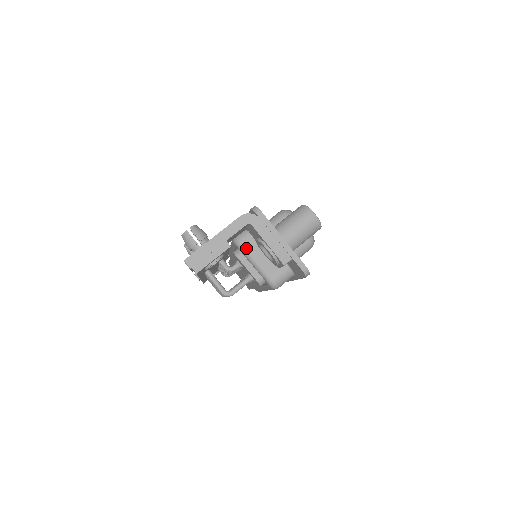
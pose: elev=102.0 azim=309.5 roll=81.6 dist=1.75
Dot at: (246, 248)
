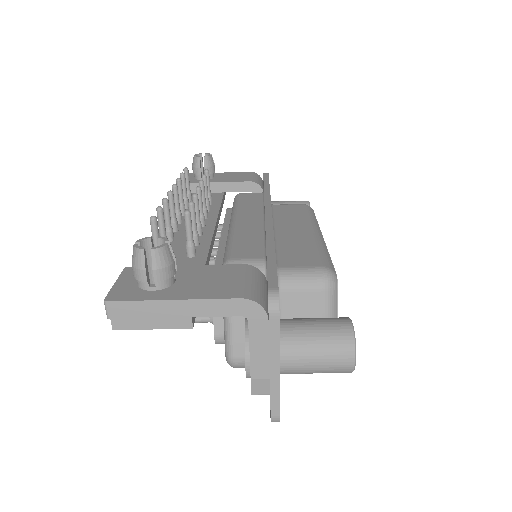
Dot at: occluded
